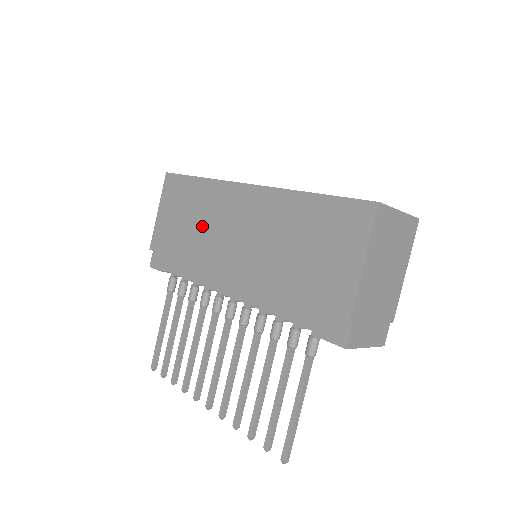
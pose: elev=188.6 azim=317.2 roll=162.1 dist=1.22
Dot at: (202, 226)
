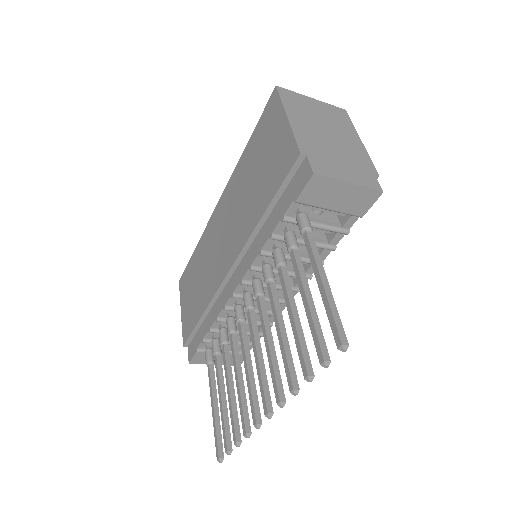
Dot at: (205, 271)
